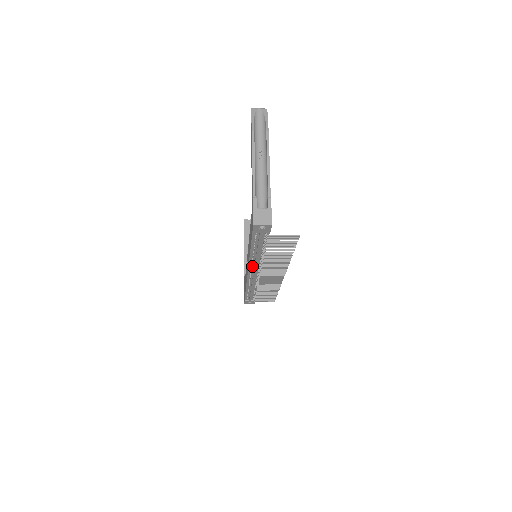
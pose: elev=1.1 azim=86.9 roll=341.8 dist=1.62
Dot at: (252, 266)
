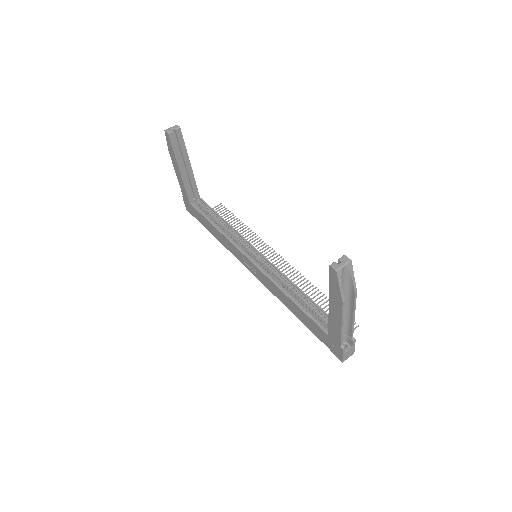
Dot at: occluded
